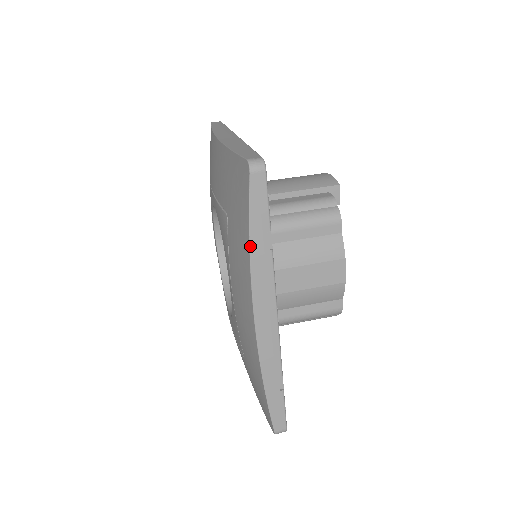
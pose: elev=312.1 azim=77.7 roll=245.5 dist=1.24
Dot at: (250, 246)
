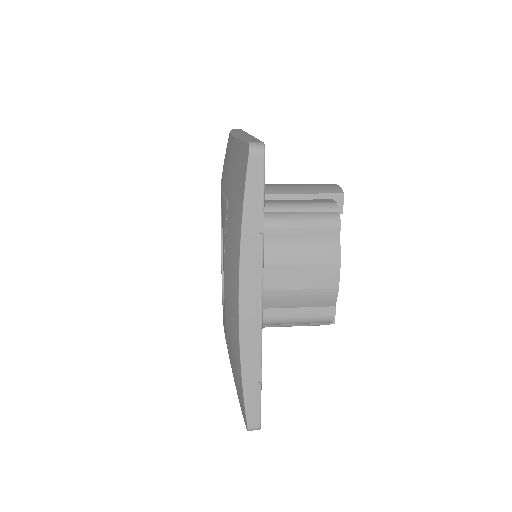
Dot at: (242, 227)
